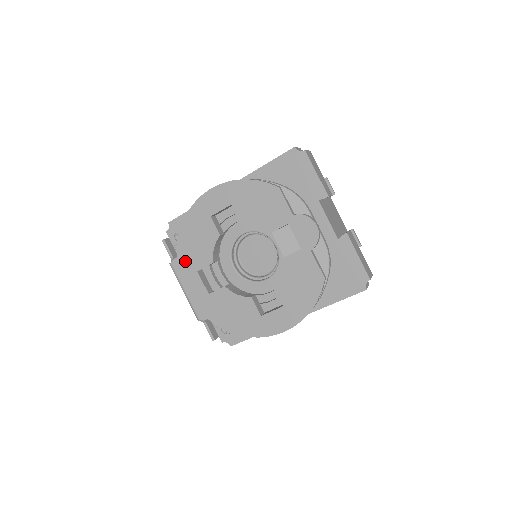
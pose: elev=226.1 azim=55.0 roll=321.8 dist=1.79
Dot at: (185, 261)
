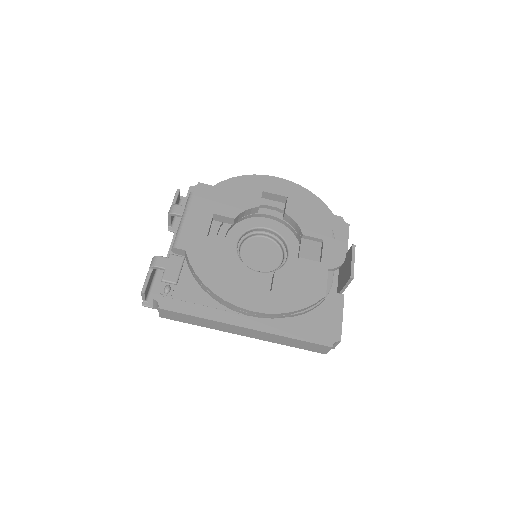
Dot at: (210, 200)
